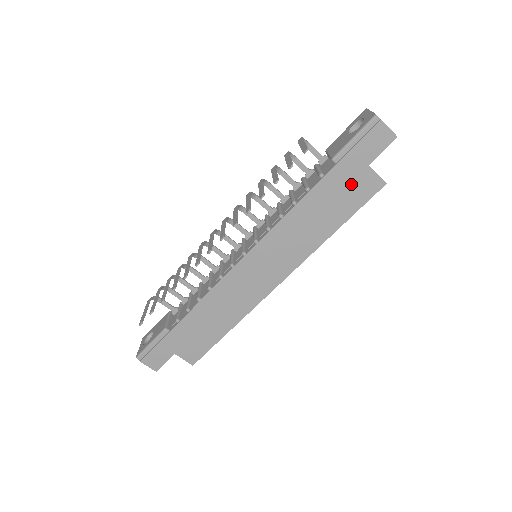
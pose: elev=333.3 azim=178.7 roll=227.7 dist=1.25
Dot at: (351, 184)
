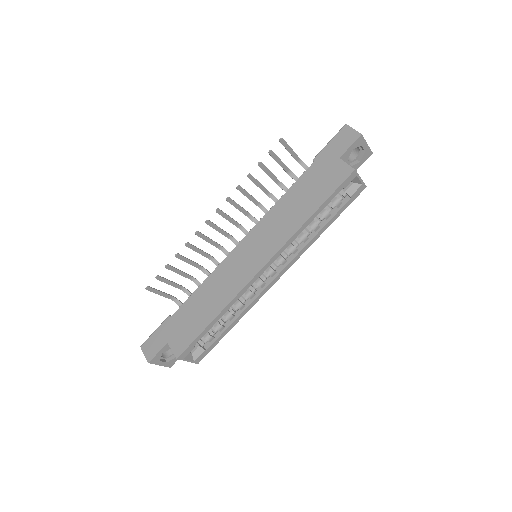
Dot at: (326, 174)
